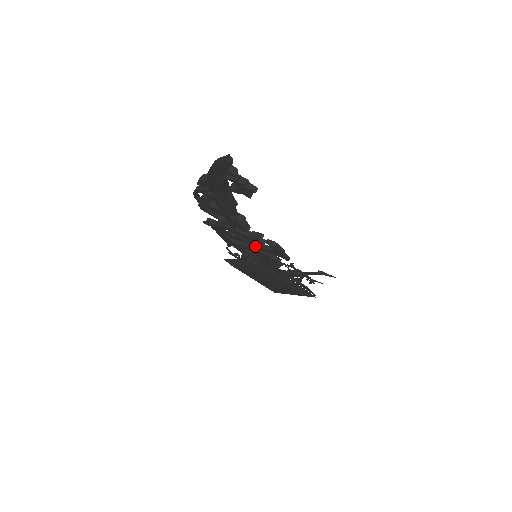
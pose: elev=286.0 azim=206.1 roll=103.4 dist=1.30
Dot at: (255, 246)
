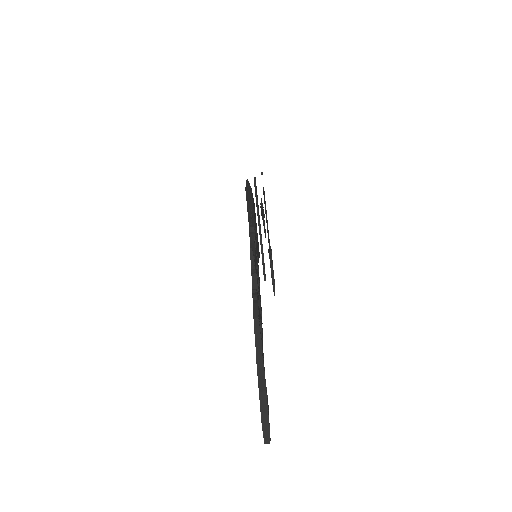
Dot at: occluded
